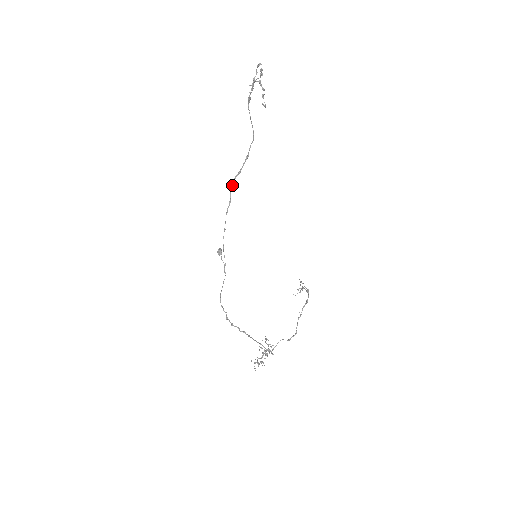
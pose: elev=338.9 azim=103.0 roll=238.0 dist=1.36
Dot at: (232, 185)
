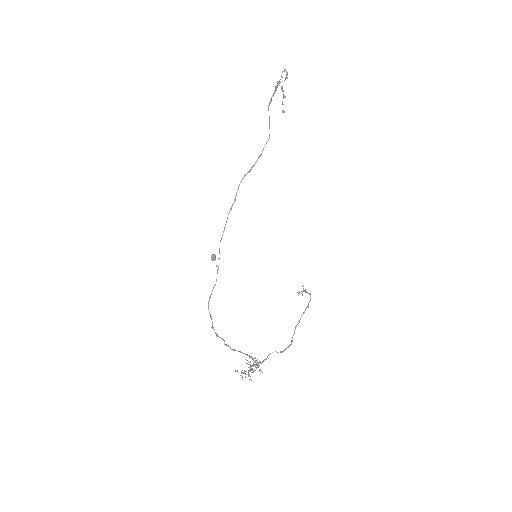
Dot at: occluded
